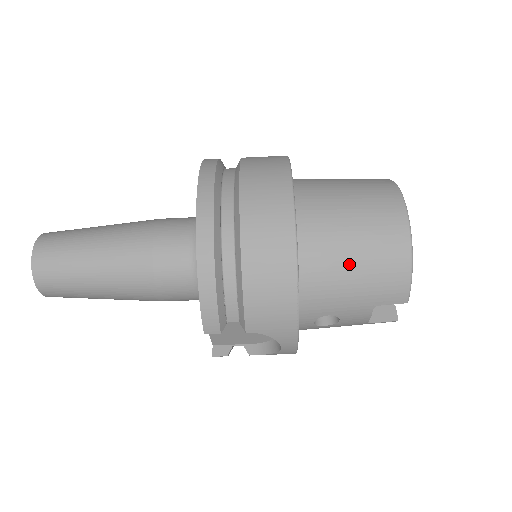
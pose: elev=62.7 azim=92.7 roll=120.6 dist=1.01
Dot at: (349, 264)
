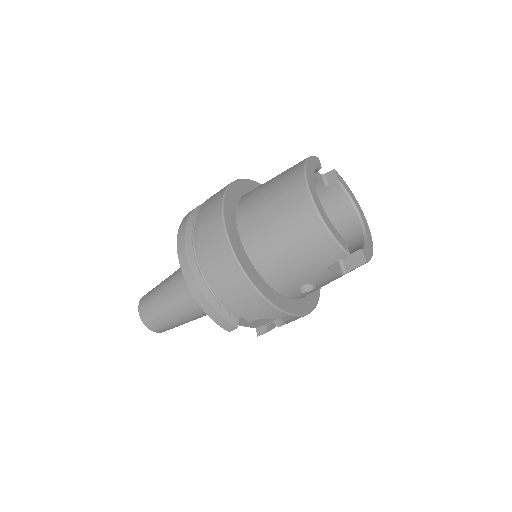
Dot at: (286, 251)
